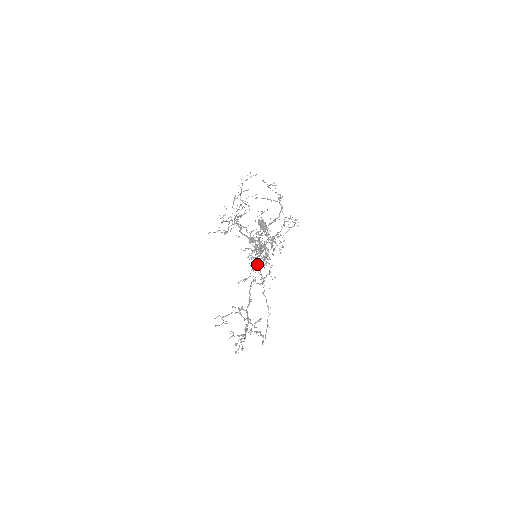
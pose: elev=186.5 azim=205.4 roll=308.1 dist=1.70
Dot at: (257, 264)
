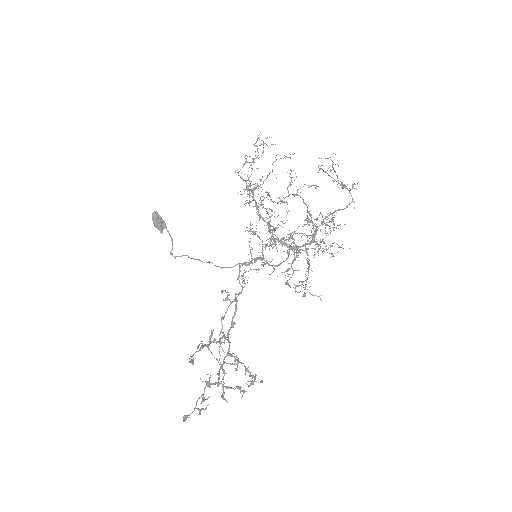
Dot at: occluded
